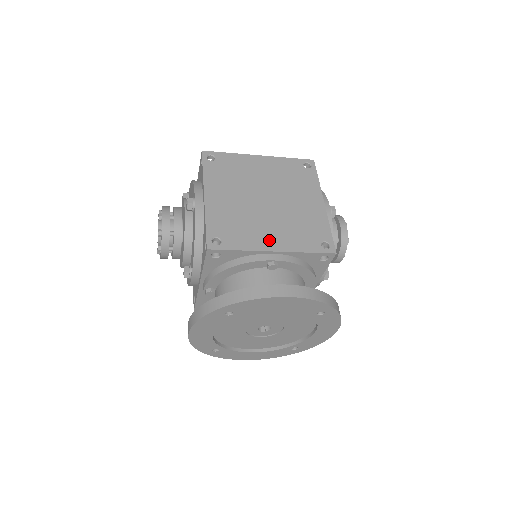
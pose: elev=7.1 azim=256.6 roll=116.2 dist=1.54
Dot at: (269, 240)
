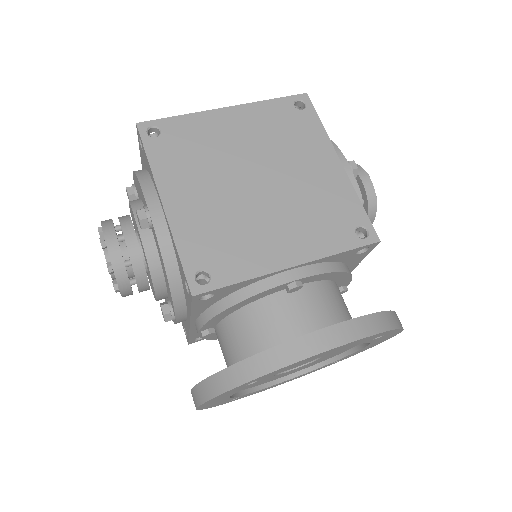
Dot at: (280, 250)
